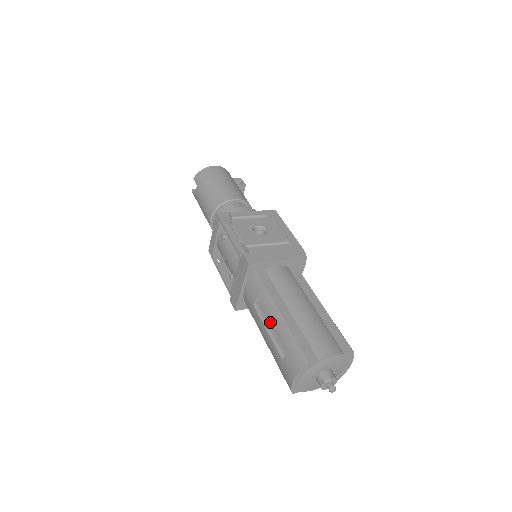
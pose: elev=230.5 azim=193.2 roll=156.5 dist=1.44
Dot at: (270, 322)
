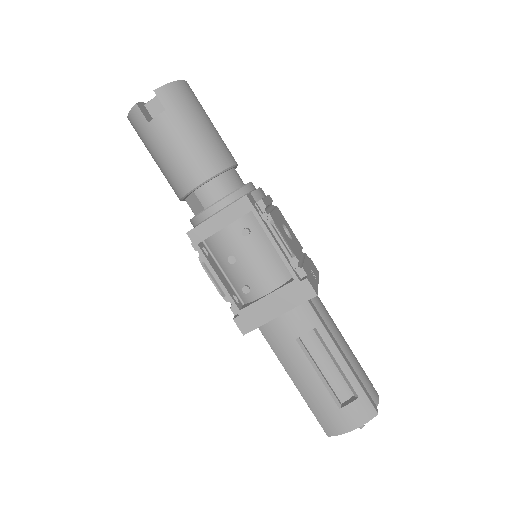
Dot at: (318, 362)
